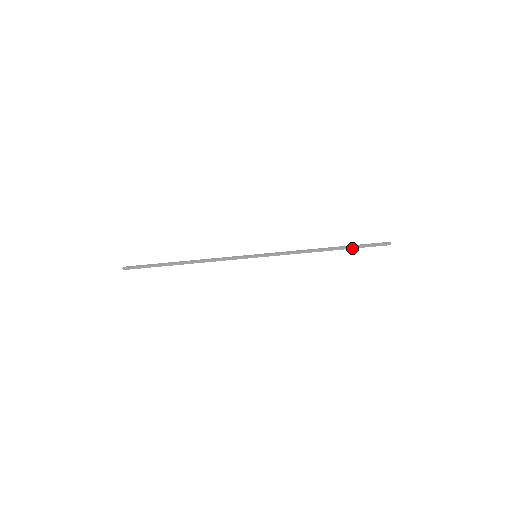
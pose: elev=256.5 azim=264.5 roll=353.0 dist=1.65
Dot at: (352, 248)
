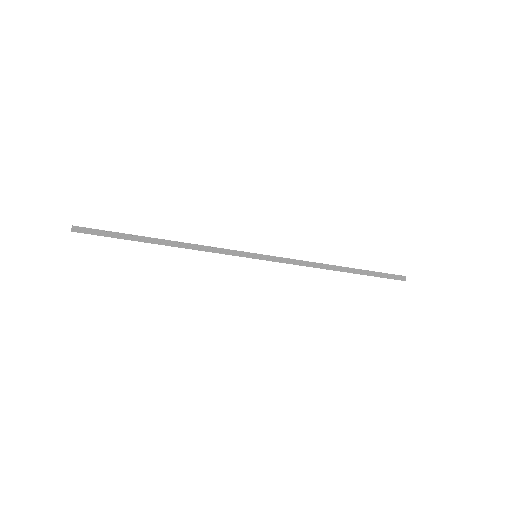
Dot at: (365, 274)
